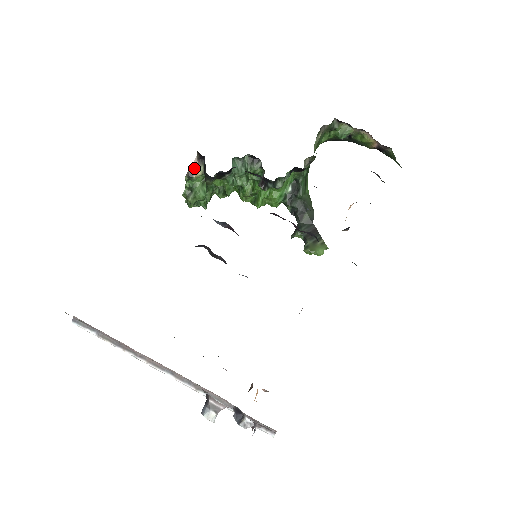
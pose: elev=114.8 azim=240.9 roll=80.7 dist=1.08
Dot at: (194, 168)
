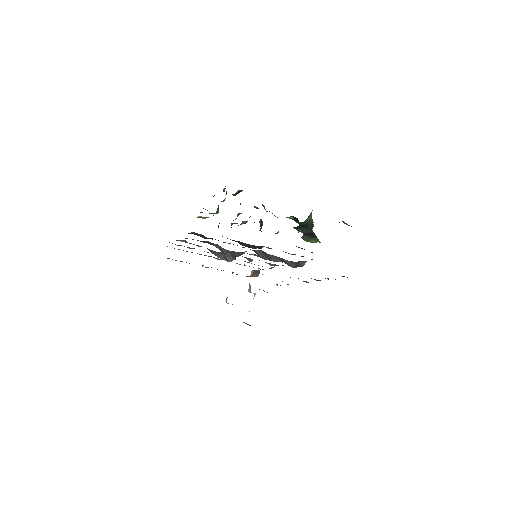
Dot at: (201, 217)
